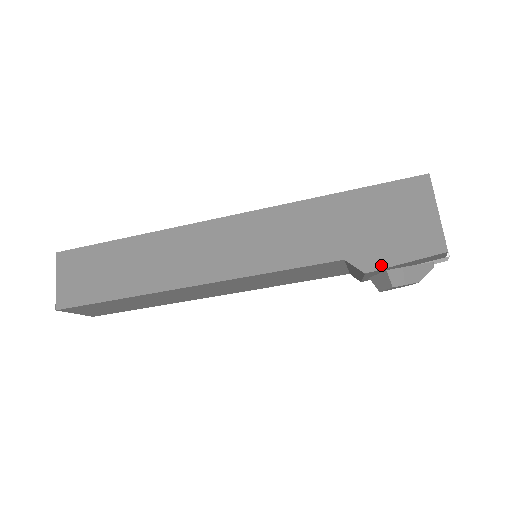
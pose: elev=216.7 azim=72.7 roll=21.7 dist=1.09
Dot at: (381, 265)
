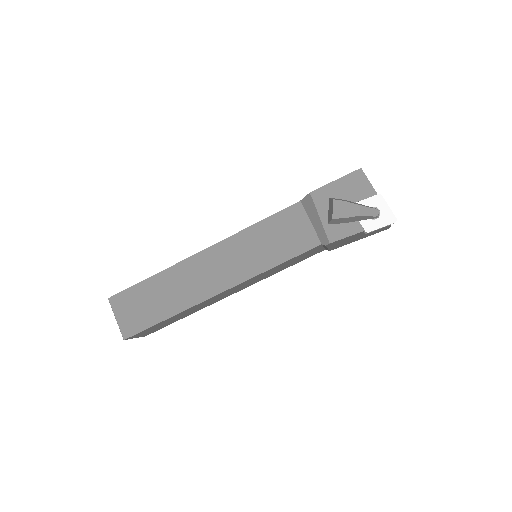
Dot at: (321, 188)
